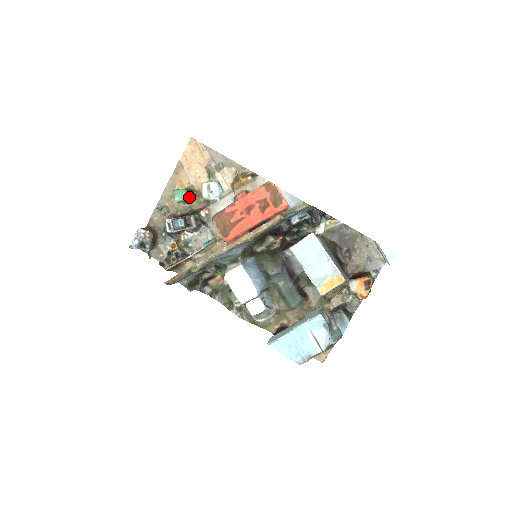
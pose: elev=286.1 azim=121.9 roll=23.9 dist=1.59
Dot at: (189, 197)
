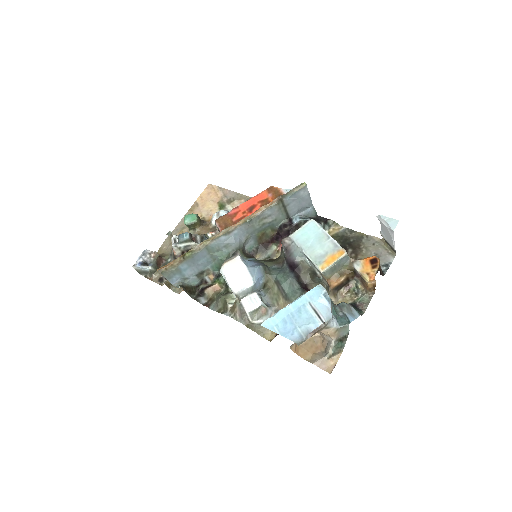
Dot at: (199, 222)
